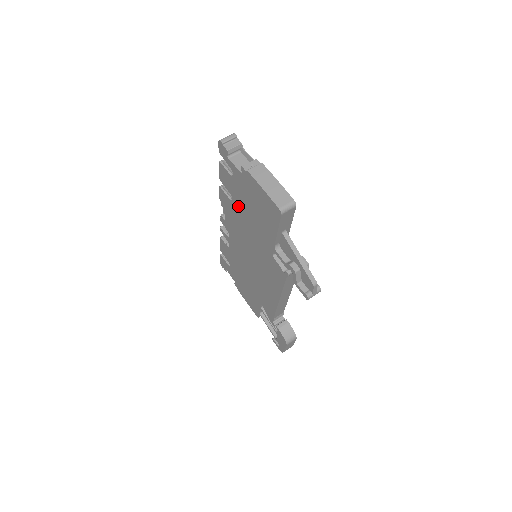
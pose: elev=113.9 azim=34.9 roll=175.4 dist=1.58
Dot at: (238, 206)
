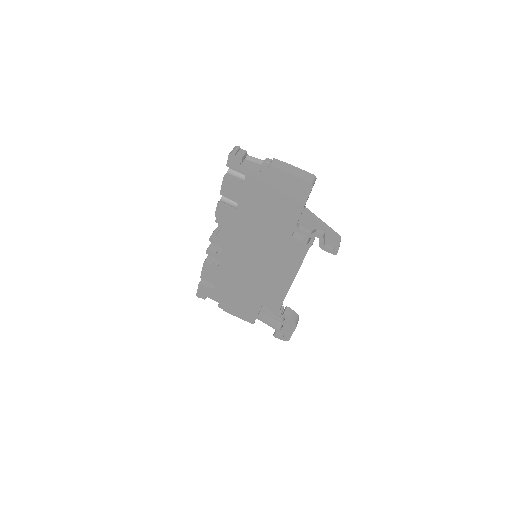
Dot at: (246, 209)
